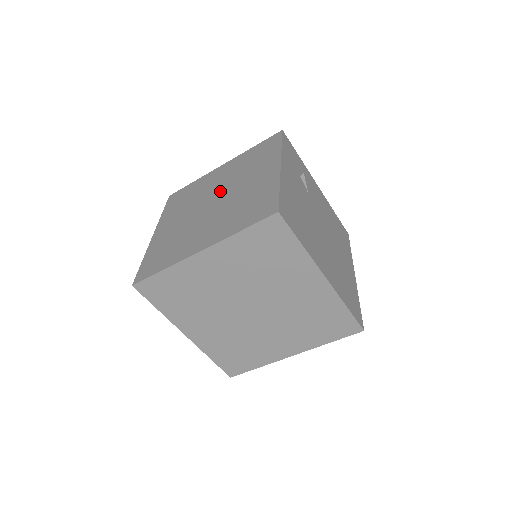
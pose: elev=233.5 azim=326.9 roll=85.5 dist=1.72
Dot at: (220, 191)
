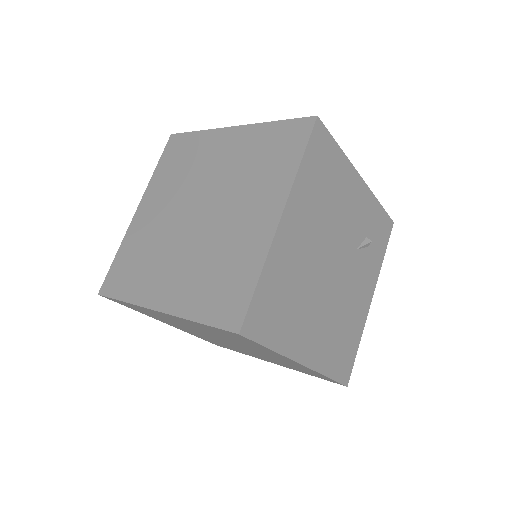
Dot at: occluded
